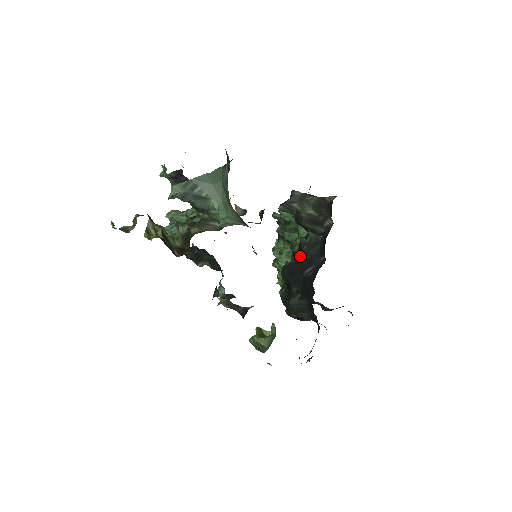
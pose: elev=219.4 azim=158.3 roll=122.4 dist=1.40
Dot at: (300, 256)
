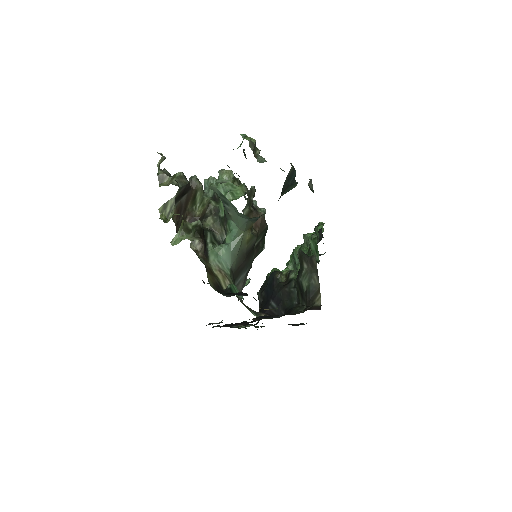
Dot at: (281, 288)
